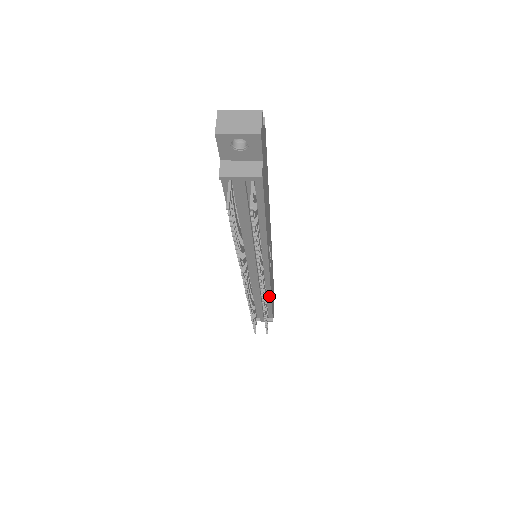
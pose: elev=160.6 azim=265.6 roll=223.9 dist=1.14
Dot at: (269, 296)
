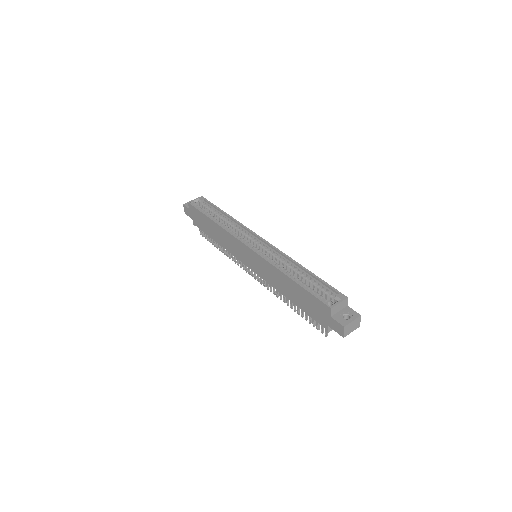
Dot at: occluded
